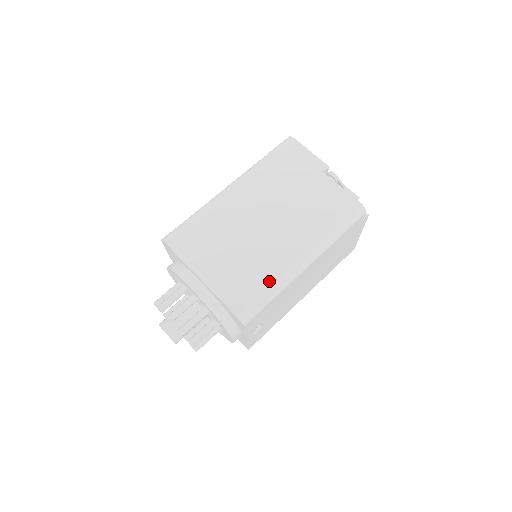
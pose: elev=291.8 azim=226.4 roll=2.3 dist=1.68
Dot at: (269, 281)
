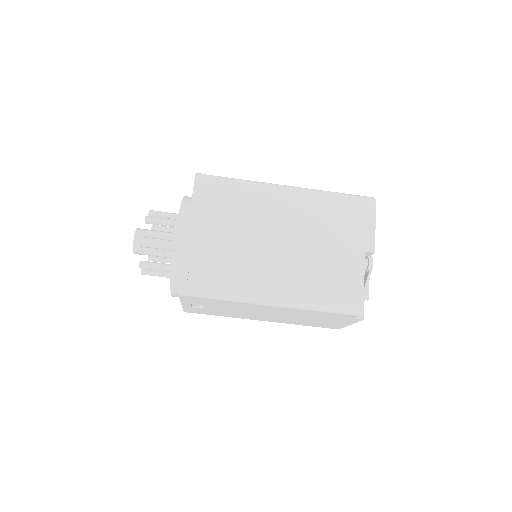
Dot at: (230, 284)
